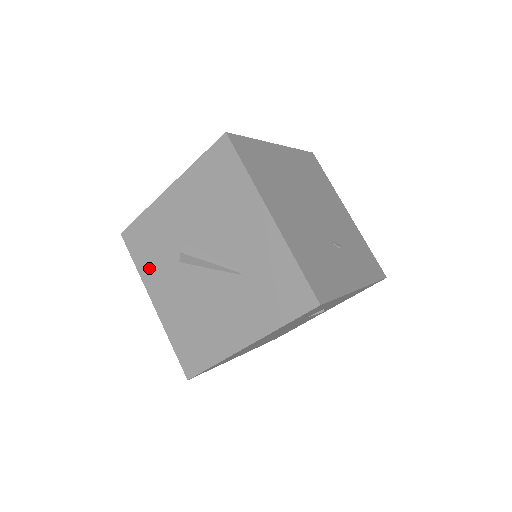
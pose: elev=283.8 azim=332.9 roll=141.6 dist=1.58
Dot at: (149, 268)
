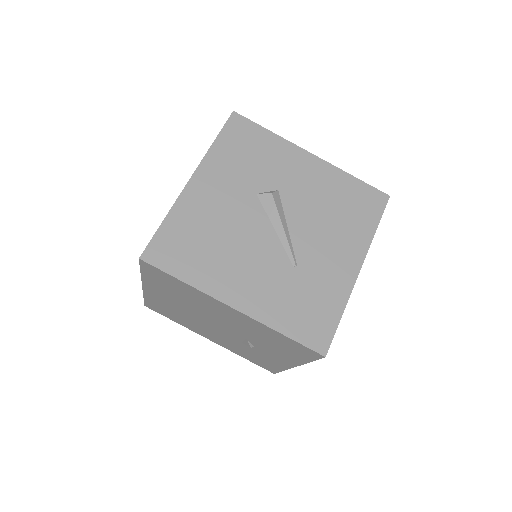
Dot at: (225, 159)
